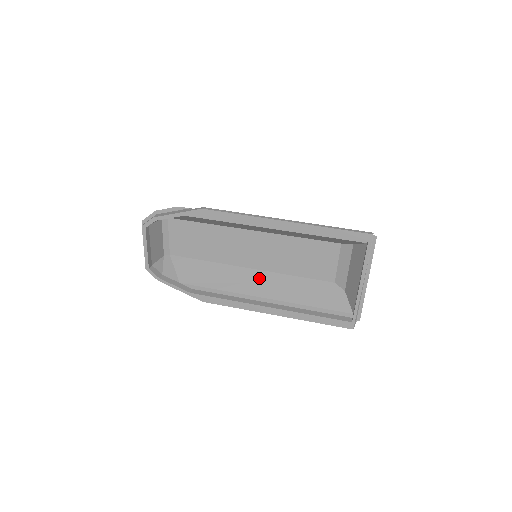
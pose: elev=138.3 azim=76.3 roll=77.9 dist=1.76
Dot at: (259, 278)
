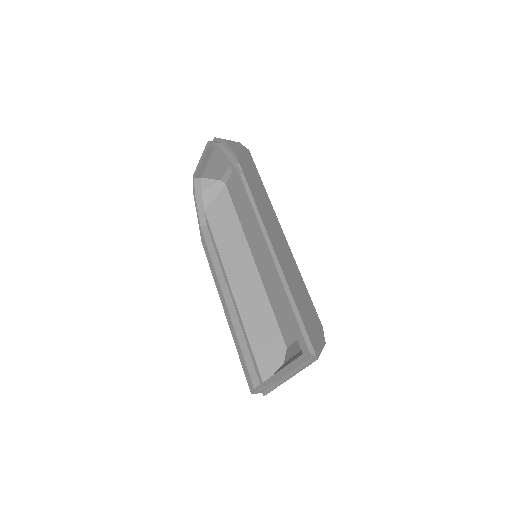
Dot at: (249, 274)
